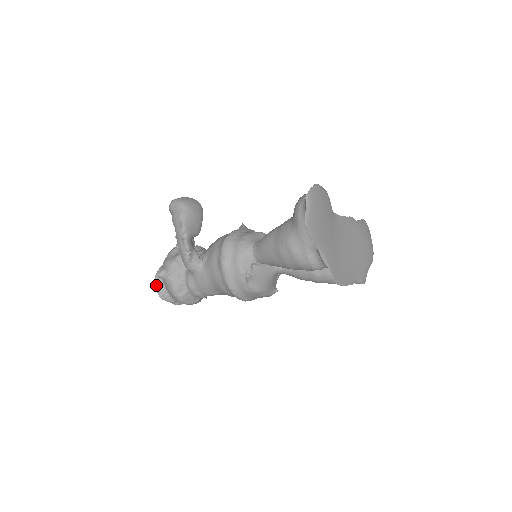
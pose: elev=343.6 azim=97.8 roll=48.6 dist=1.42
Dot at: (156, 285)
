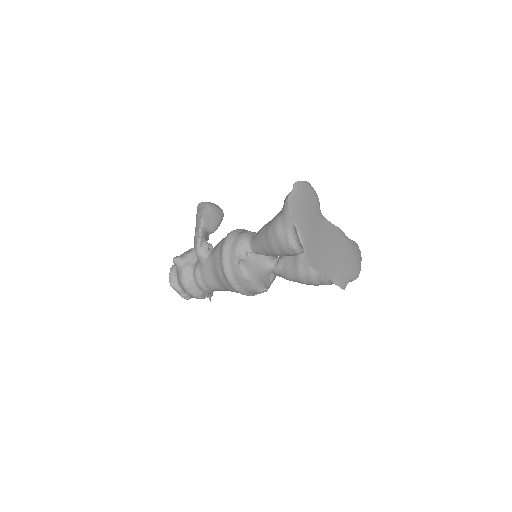
Dot at: (170, 273)
